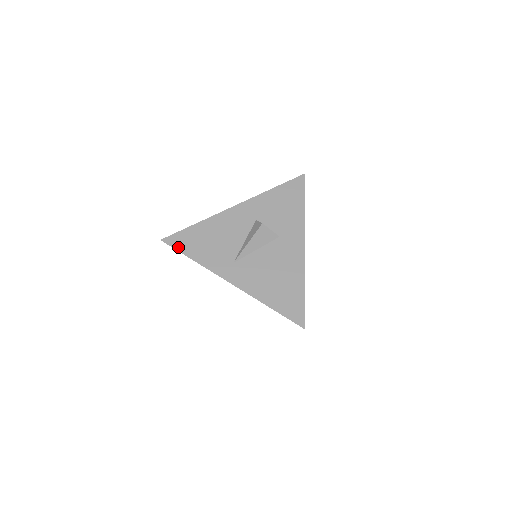
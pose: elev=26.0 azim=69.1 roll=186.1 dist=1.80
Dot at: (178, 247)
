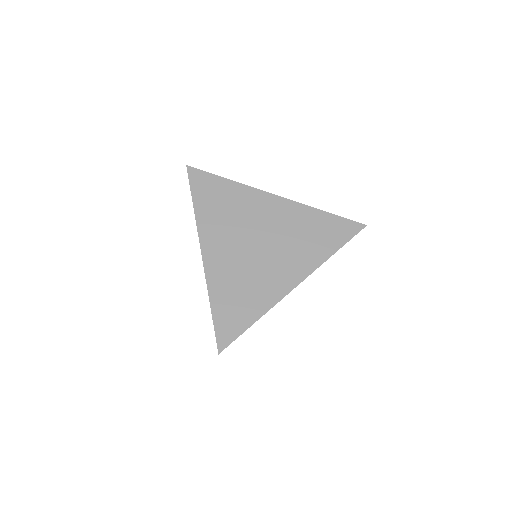
Dot at: (207, 175)
